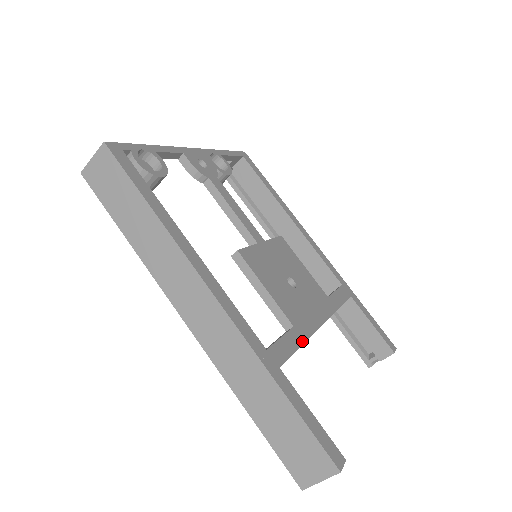
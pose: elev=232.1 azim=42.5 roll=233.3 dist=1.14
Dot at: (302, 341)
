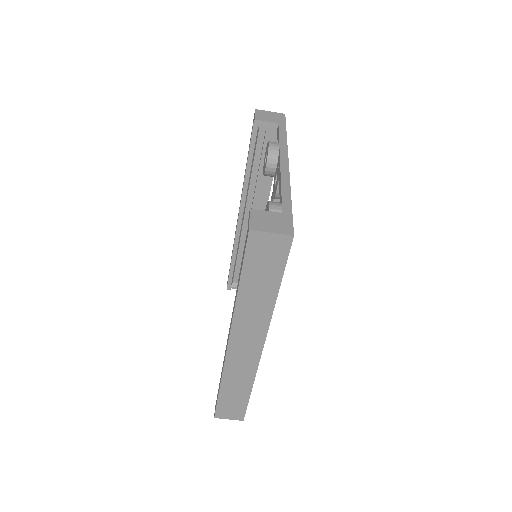
Dot at: occluded
